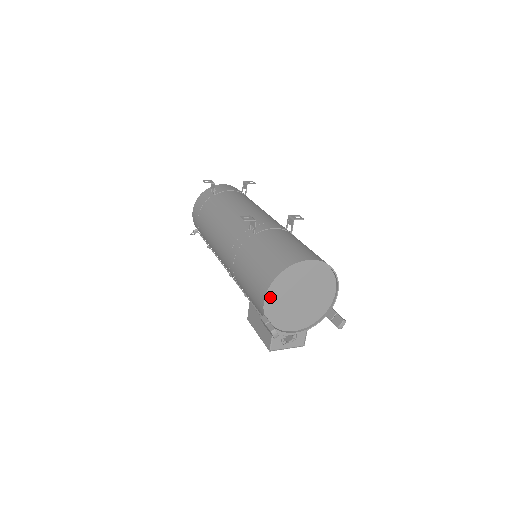
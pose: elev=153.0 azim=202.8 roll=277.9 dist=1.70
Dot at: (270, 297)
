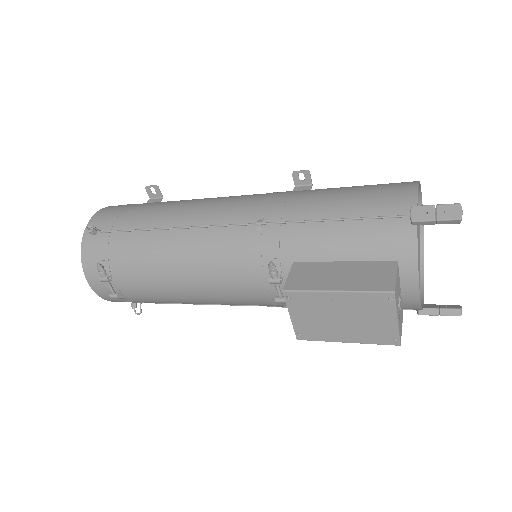
Dot at: occluded
